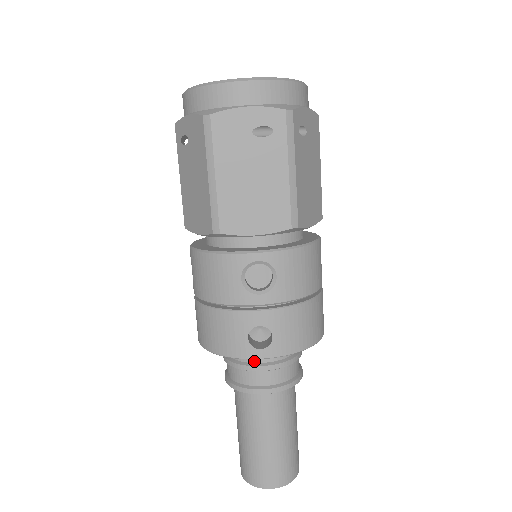
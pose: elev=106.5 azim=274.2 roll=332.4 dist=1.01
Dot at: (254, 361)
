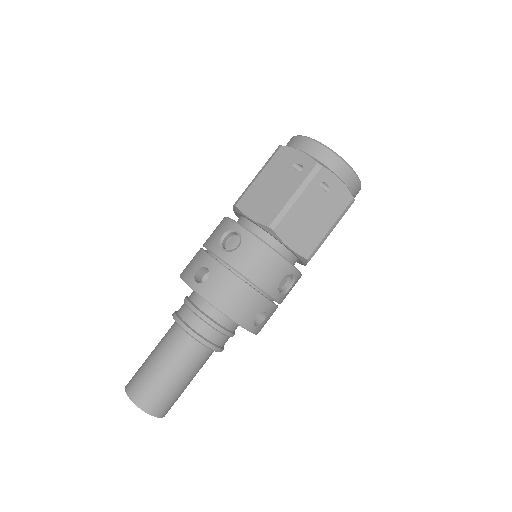
Dot at: (193, 301)
